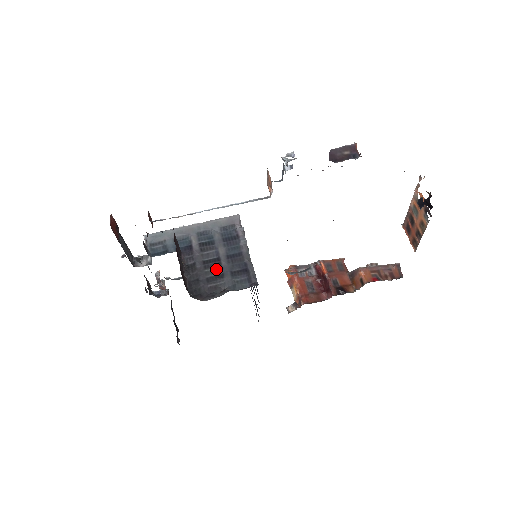
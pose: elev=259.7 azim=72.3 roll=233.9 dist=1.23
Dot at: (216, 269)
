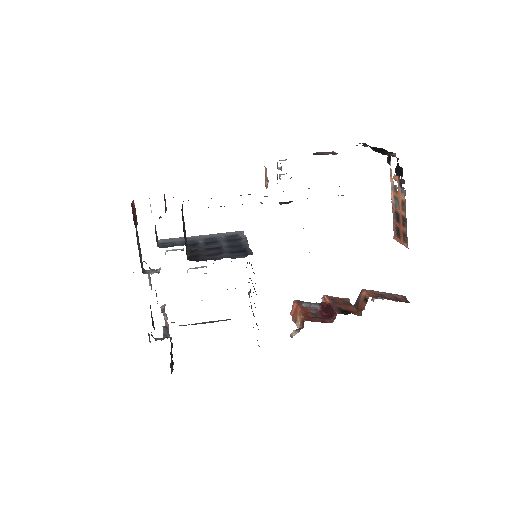
Dot at: (216, 251)
